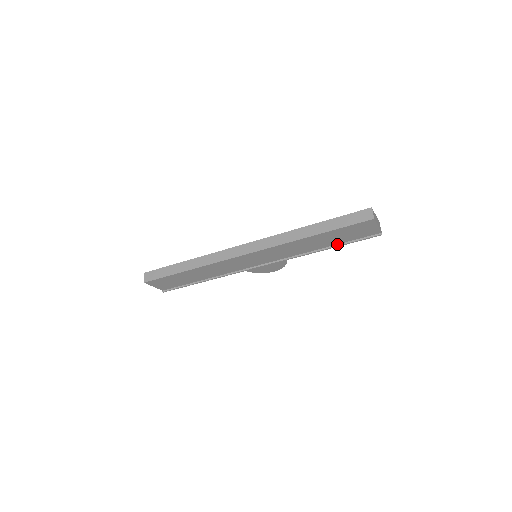
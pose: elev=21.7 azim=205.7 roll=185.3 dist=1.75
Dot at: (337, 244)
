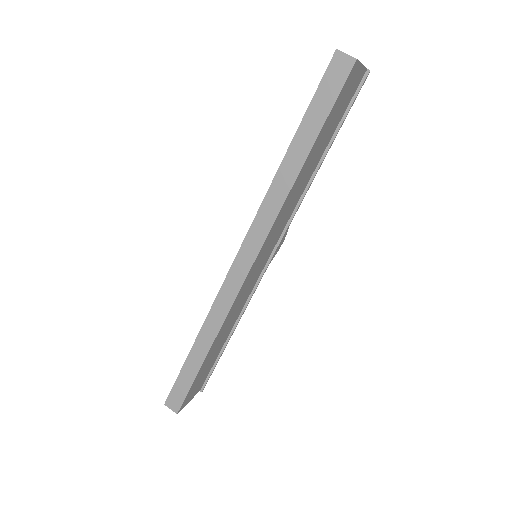
Dot at: (329, 141)
